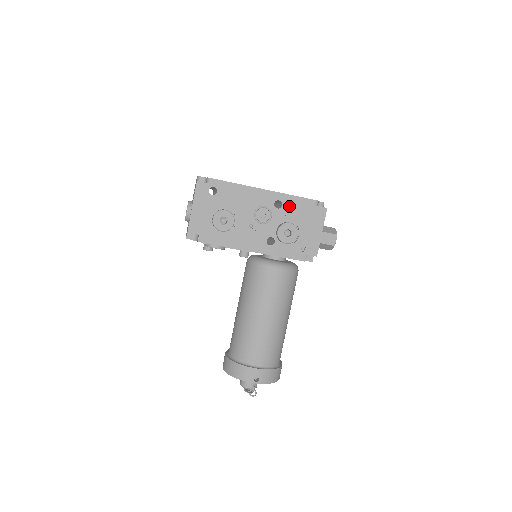
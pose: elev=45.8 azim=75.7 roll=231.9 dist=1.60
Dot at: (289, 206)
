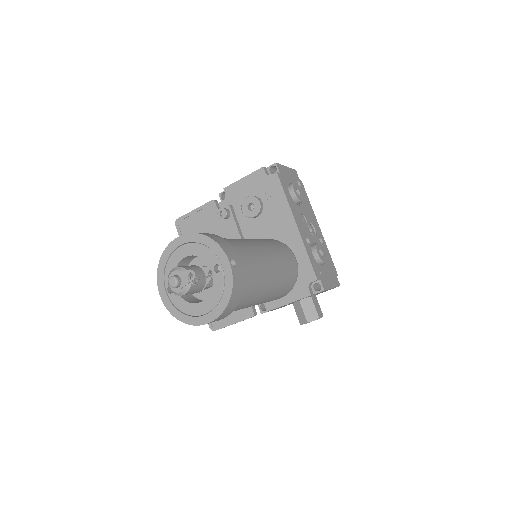
Dot at: (325, 251)
